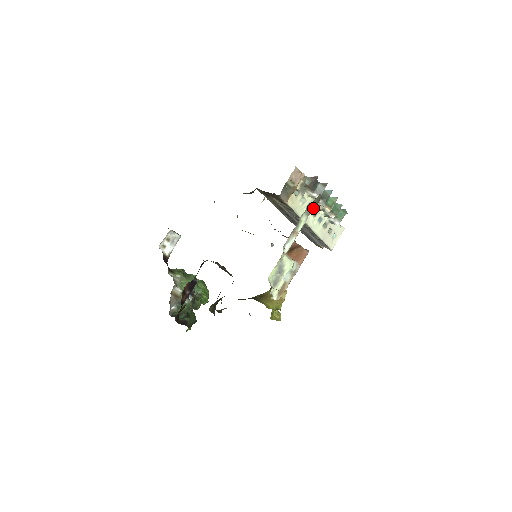
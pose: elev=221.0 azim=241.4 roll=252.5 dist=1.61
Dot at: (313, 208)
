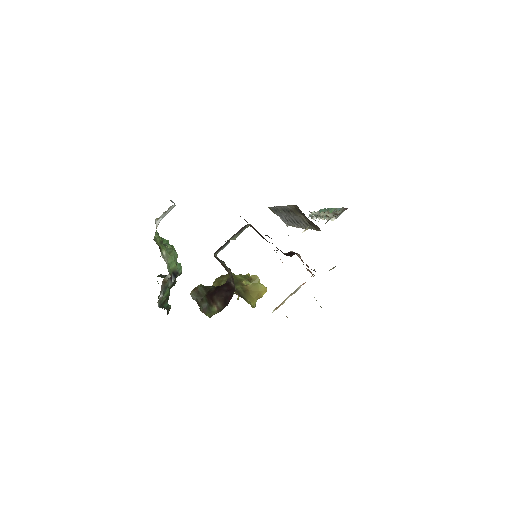
Dot at: occluded
